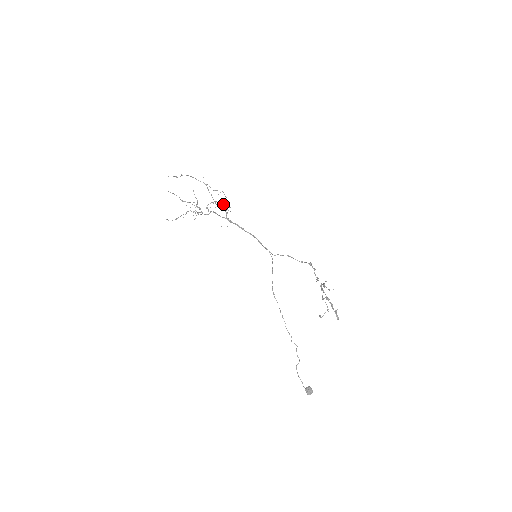
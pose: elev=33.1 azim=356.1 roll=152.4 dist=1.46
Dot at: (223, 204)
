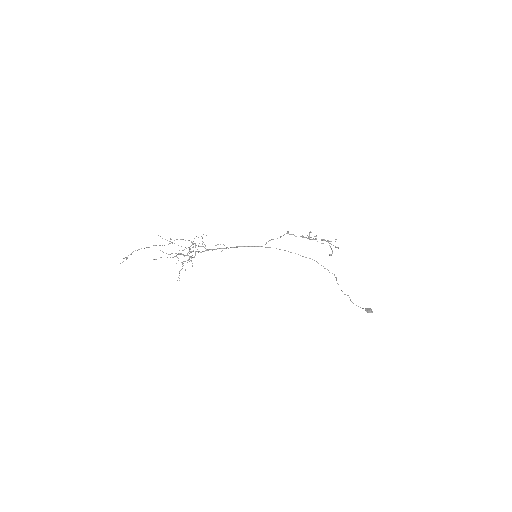
Dot at: (192, 244)
